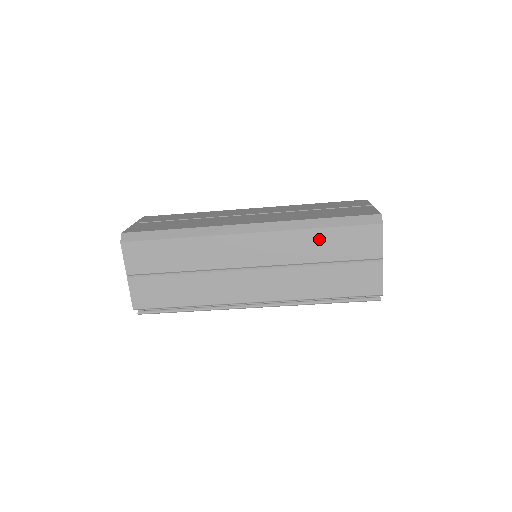
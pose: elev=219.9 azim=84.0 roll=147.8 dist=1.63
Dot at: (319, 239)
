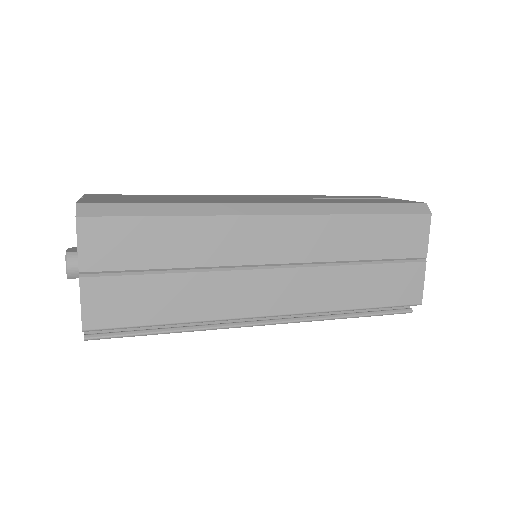
Dot at: (361, 229)
